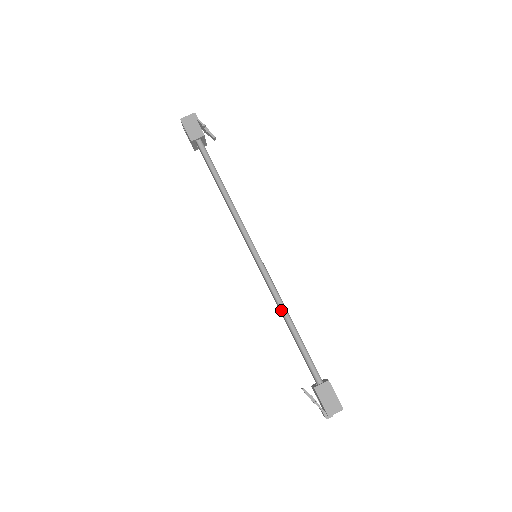
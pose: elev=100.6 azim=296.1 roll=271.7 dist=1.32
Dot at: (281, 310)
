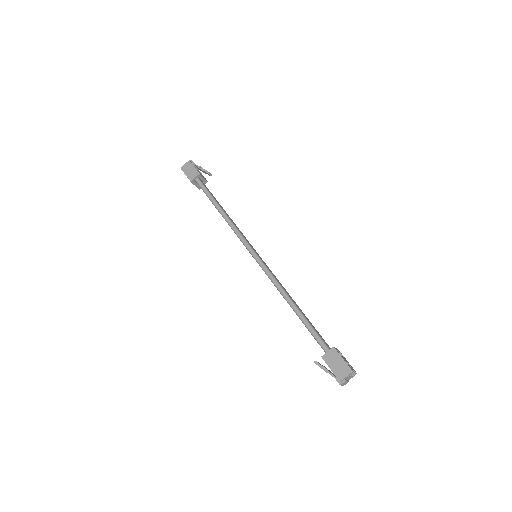
Dot at: (282, 295)
